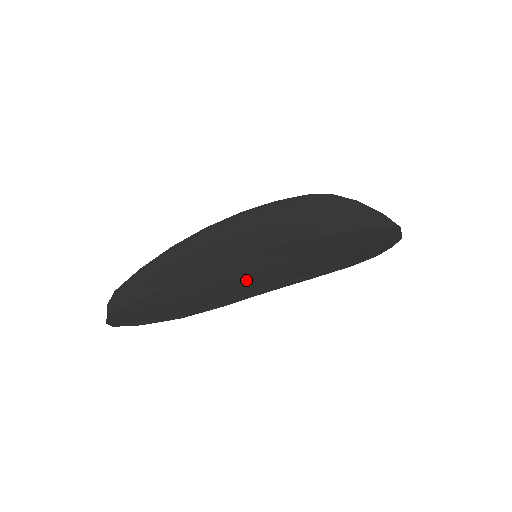
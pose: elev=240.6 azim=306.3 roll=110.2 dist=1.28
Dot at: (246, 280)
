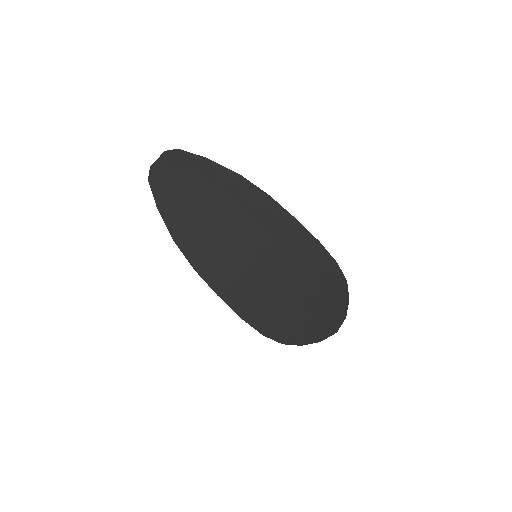
Dot at: (224, 270)
